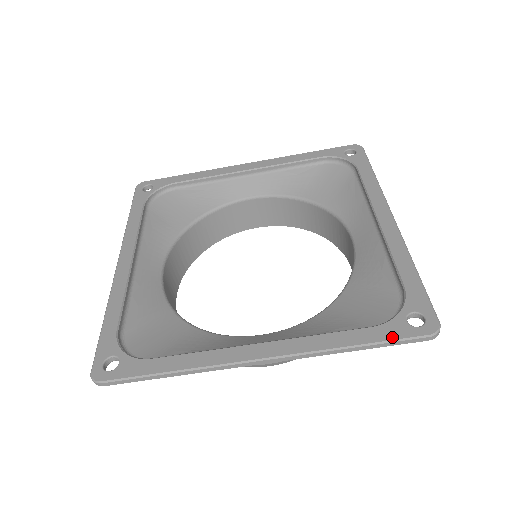
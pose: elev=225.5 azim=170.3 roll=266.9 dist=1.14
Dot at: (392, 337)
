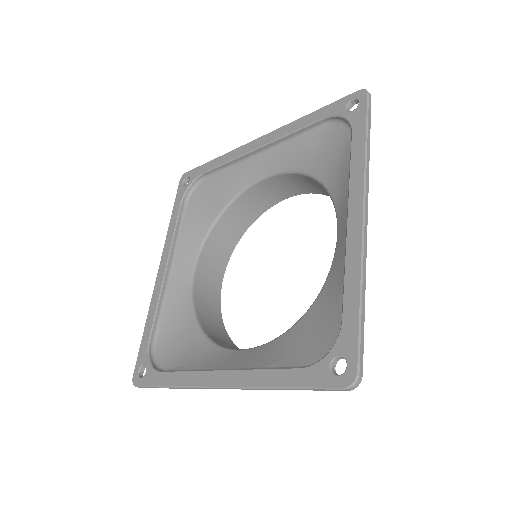
Dot at: (312, 384)
